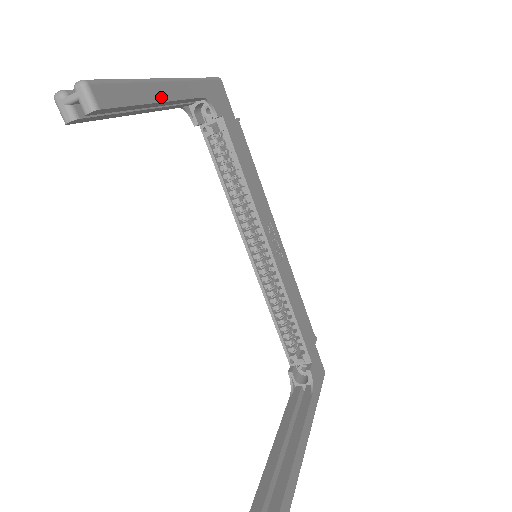
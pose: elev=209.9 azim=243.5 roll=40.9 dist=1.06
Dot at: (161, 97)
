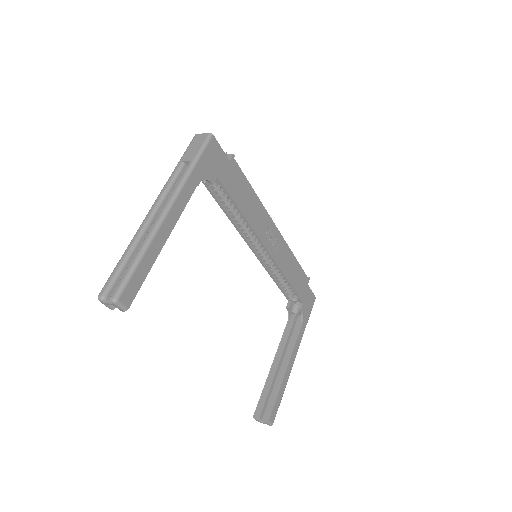
Dot at: (165, 238)
